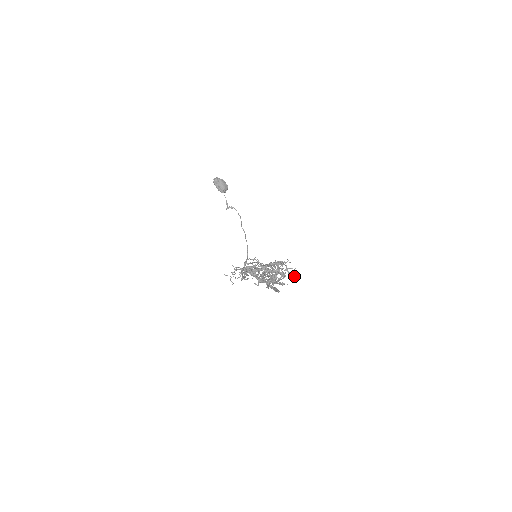
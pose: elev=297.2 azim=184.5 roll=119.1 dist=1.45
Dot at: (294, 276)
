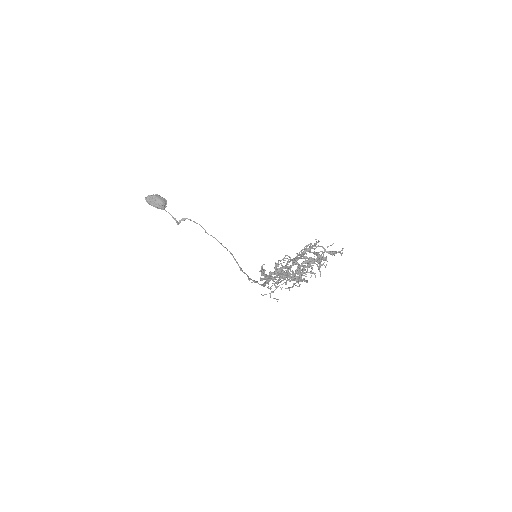
Dot at: occluded
